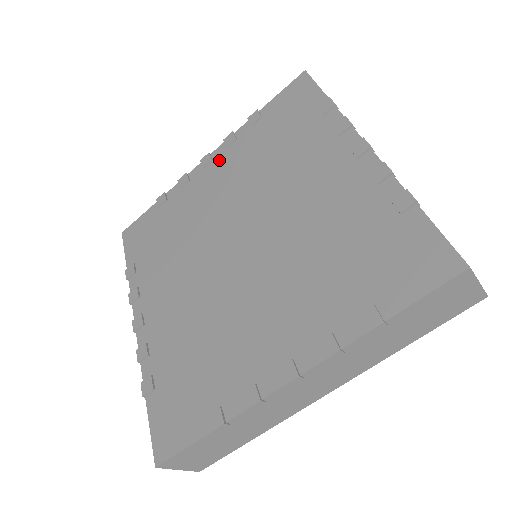
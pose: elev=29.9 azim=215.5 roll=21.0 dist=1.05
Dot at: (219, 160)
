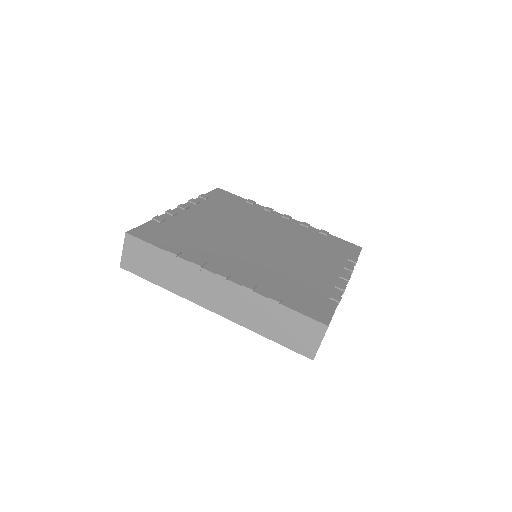
Dot at: (292, 222)
